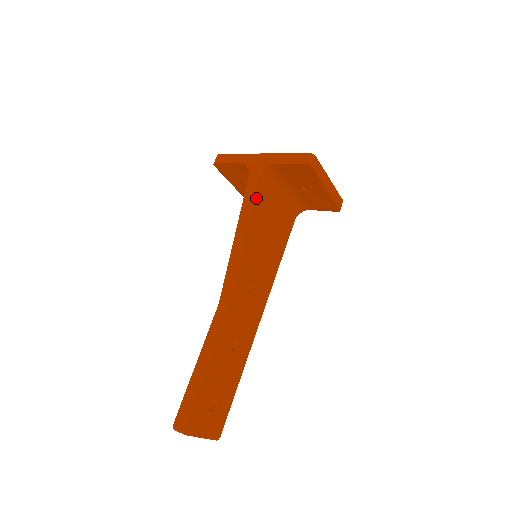
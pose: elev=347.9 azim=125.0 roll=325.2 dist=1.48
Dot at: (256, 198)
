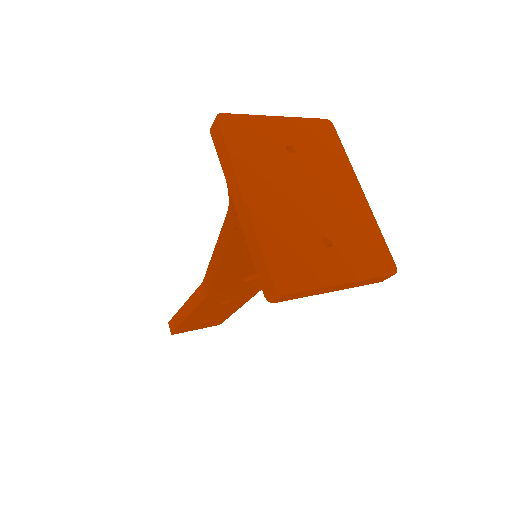
Dot at: (232, 242)
